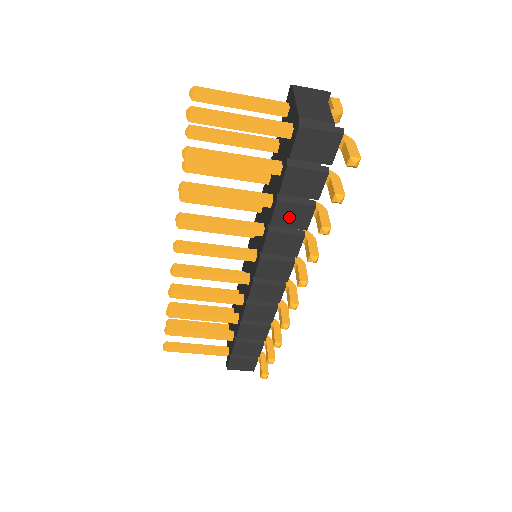
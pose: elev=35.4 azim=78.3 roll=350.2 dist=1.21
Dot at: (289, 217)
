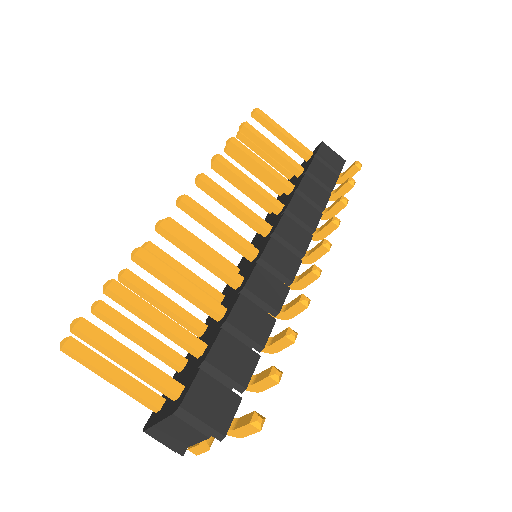
Dot at: (312, 191)
